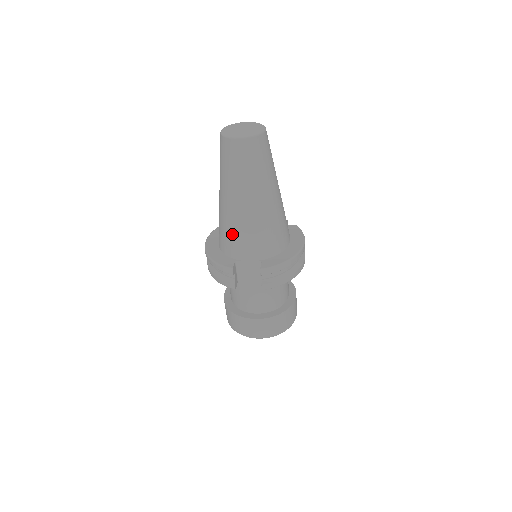
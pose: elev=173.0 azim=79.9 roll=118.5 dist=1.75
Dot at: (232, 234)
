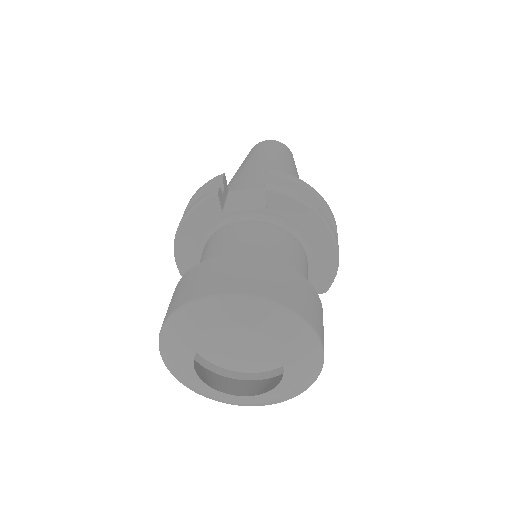
Dot at: (235, 181)
